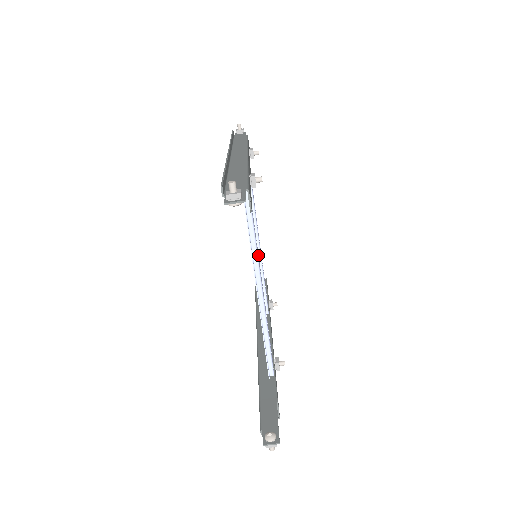
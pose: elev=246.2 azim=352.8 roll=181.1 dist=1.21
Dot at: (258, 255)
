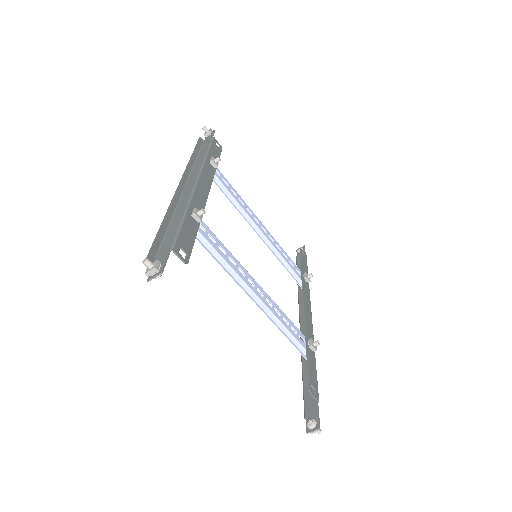
Dot at: (242, 268)
